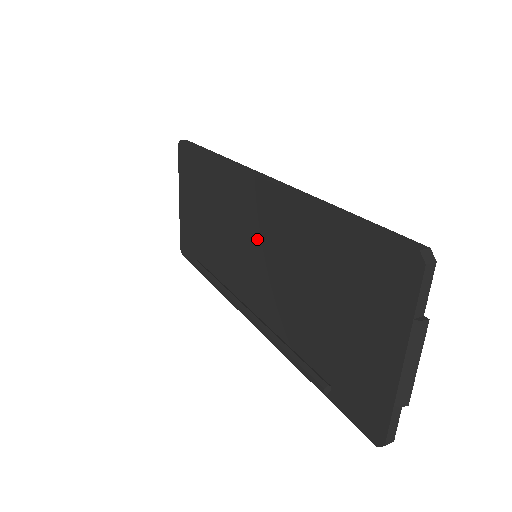
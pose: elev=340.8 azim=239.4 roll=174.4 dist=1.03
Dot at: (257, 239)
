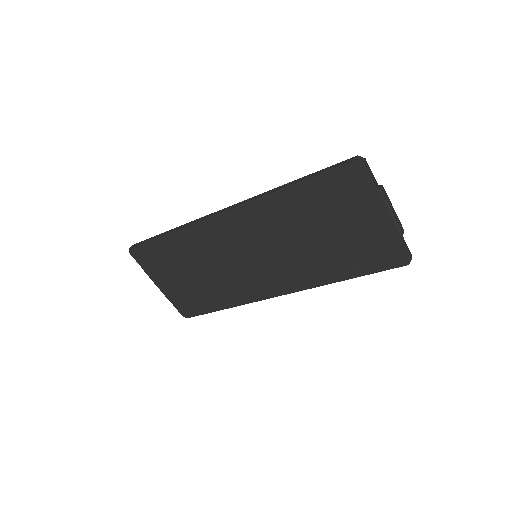
Dot at: (251, 245)
